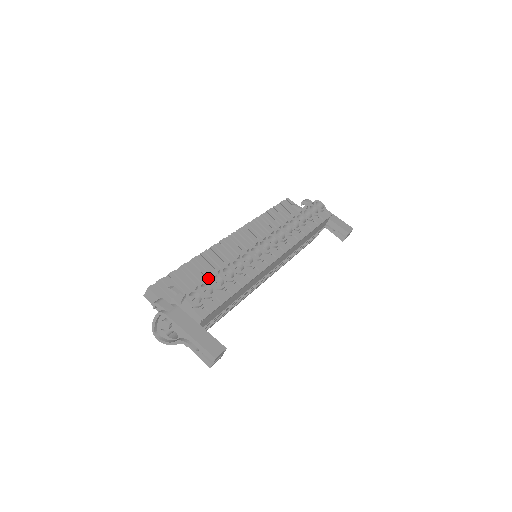
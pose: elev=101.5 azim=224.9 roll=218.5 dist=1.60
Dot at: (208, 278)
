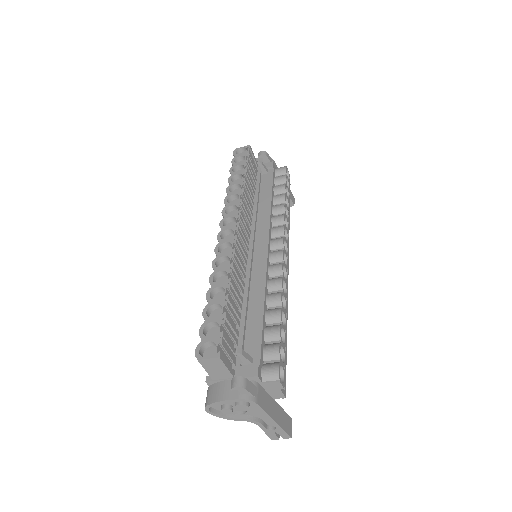
Dot at: (277, 335)
